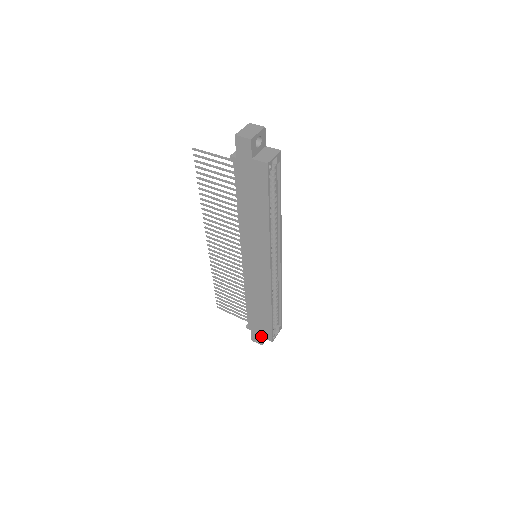
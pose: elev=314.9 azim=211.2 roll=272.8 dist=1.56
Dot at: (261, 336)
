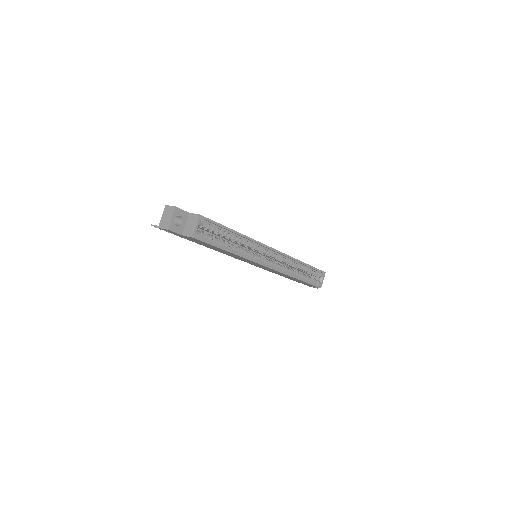
Dot at: occluded
